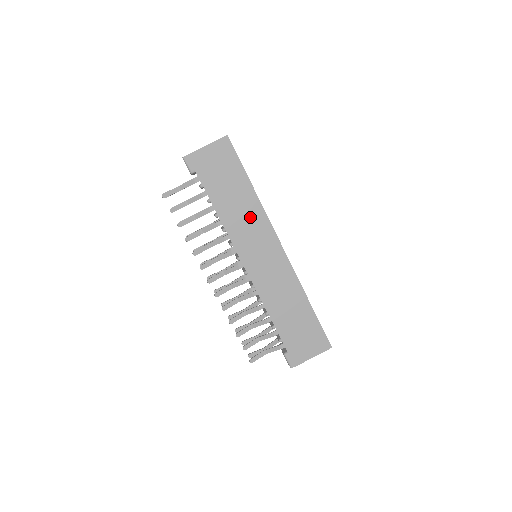
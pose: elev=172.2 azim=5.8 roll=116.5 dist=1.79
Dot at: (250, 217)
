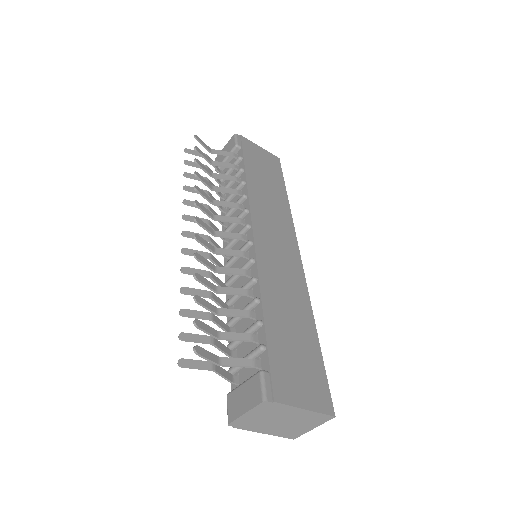
Dot at: (277, 210)
